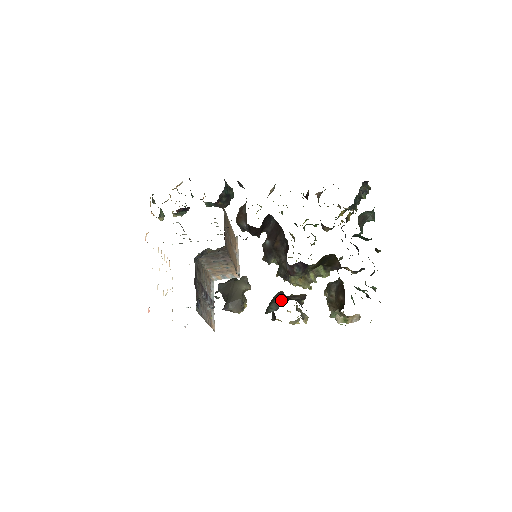
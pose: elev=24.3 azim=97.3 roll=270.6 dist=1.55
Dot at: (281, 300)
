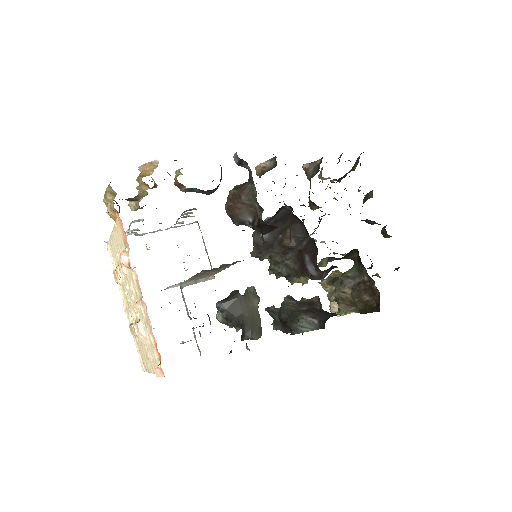
Dot at: (313, 315)
